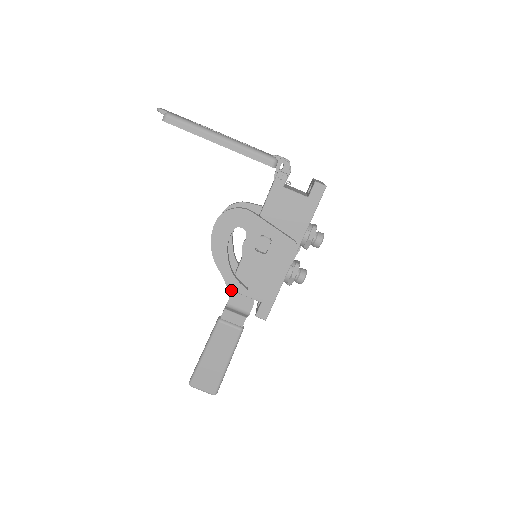
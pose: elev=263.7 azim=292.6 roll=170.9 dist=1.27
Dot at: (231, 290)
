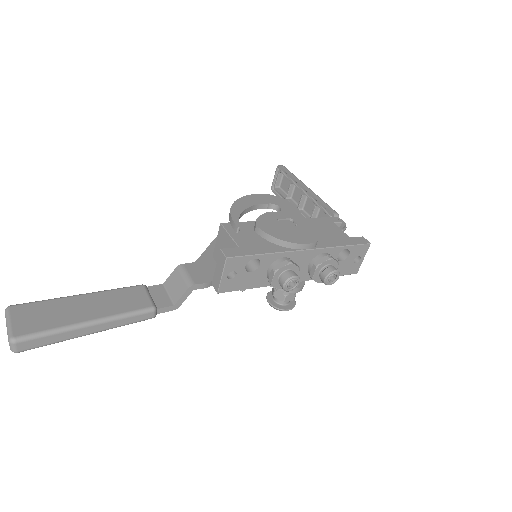
Dot at: (200, 261)
